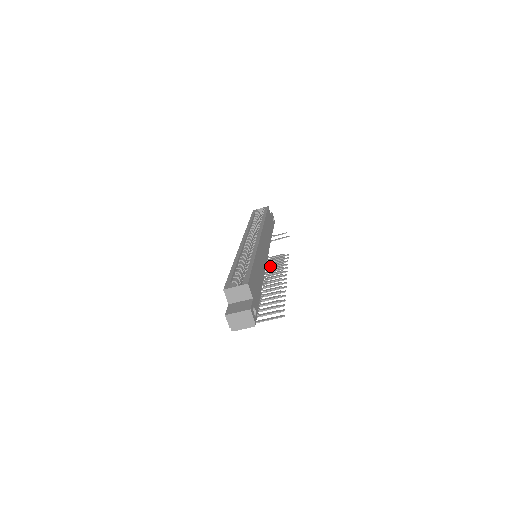
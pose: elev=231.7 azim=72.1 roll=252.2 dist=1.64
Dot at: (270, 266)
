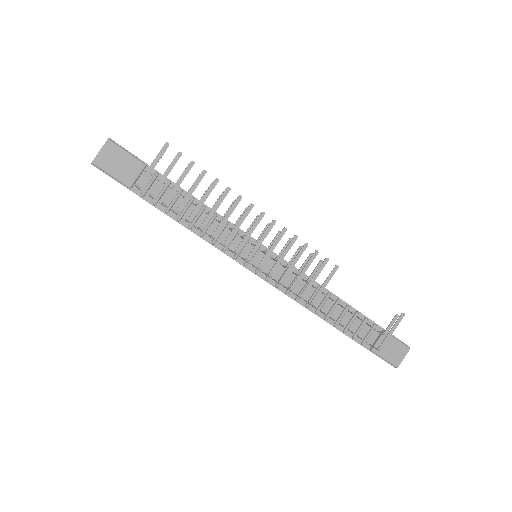
Dot at: occluded
